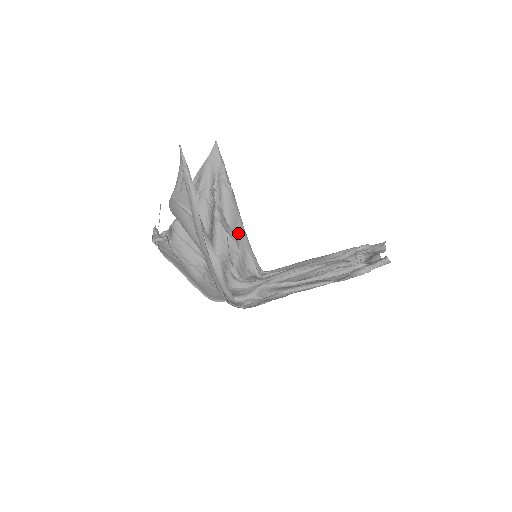
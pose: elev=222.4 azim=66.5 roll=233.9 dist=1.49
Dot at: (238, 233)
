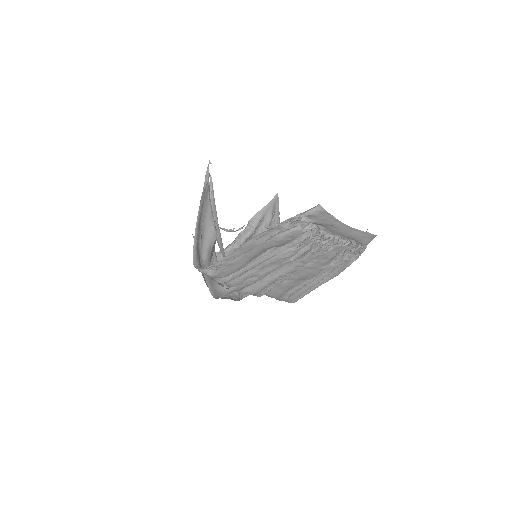
Dot at: occluded
